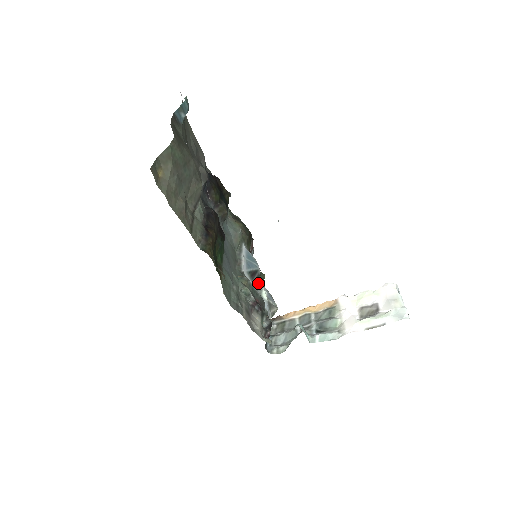
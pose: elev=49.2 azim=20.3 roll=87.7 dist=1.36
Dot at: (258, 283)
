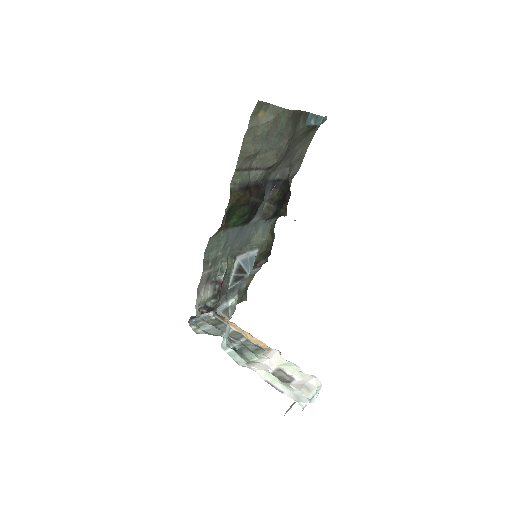
Dot at: (237, 282)
